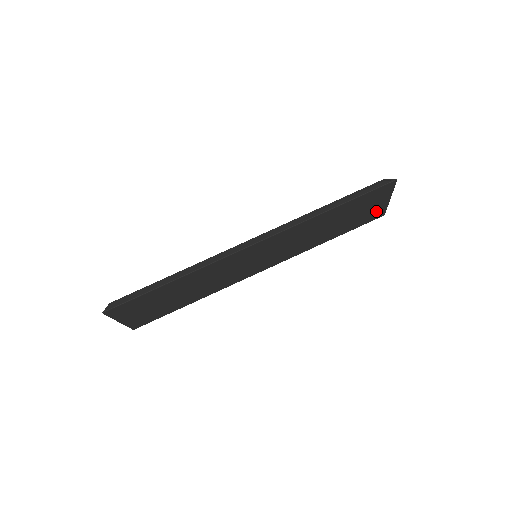
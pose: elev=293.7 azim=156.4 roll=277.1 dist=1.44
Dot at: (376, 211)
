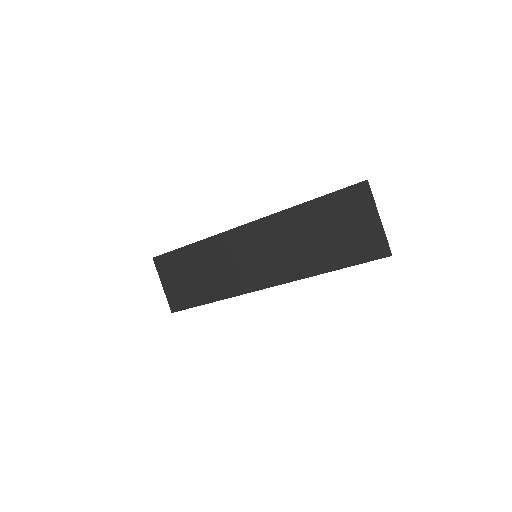
Dot at: (372, 238)
